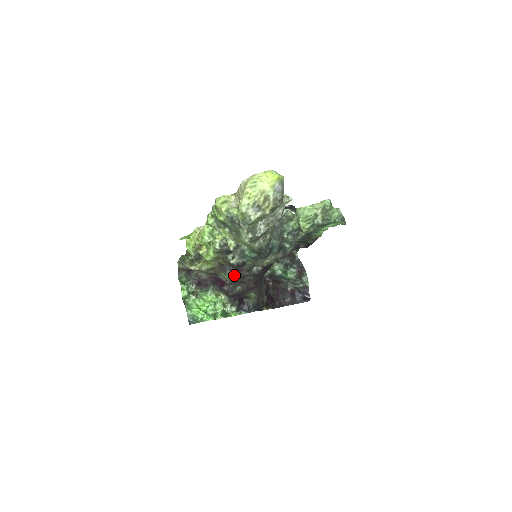
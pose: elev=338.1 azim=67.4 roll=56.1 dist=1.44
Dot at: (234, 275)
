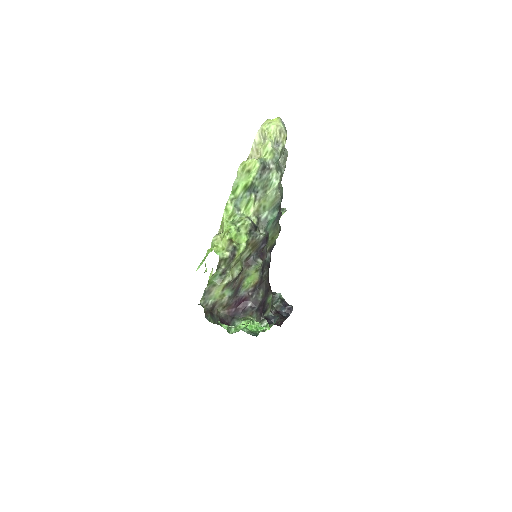
Dot at: (262, 260)
